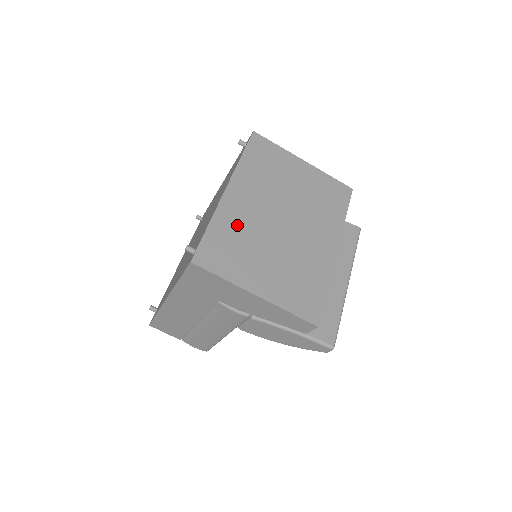
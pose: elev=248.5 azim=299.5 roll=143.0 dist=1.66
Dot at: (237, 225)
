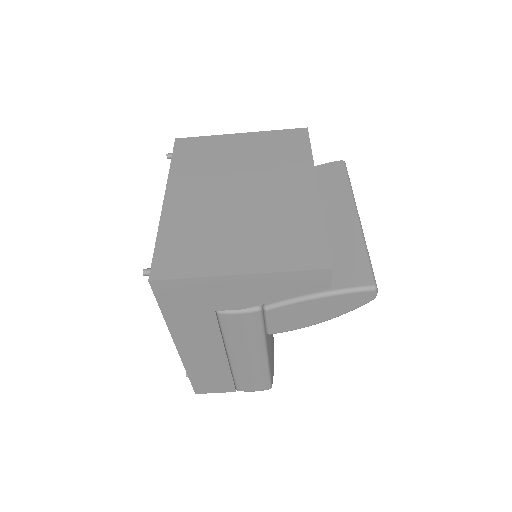
Dot at: (189, 222)
